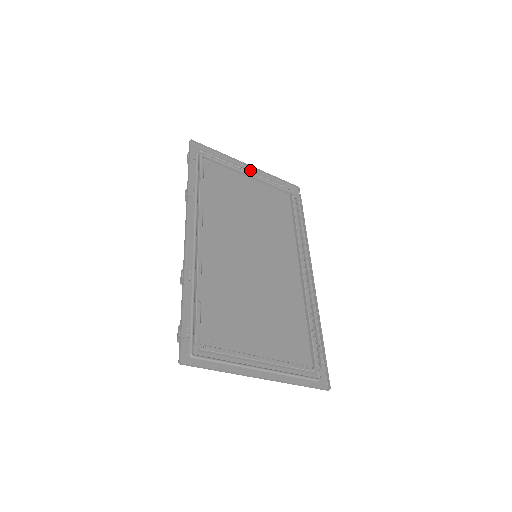
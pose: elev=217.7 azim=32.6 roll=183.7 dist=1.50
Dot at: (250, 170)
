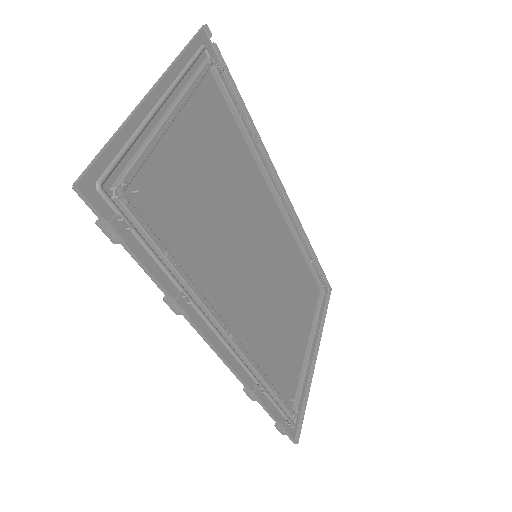
Dot at: (158, 93)
